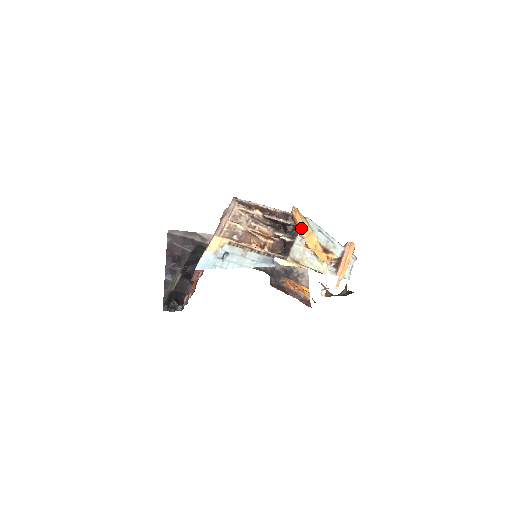
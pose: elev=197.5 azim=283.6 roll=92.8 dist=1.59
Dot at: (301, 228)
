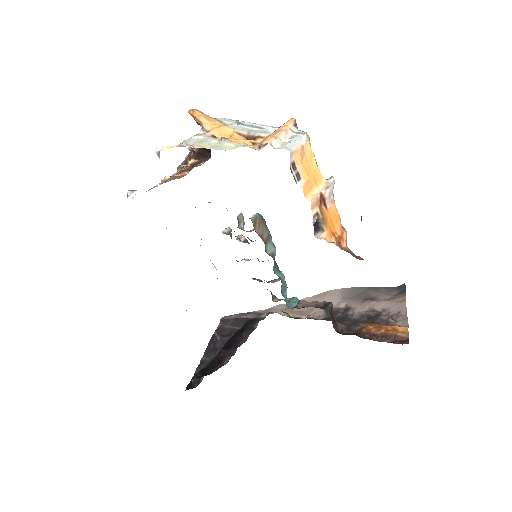
Dot at: (203, 123)
